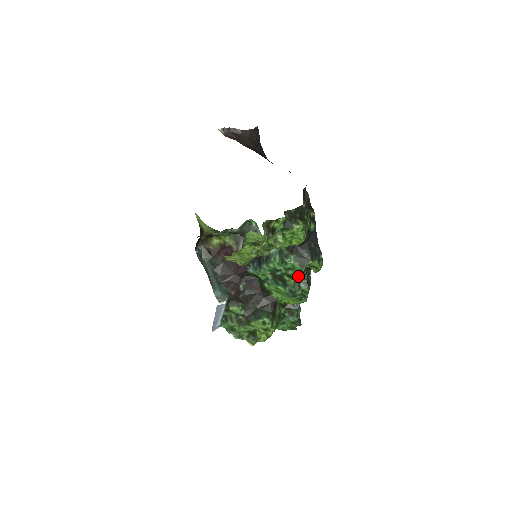
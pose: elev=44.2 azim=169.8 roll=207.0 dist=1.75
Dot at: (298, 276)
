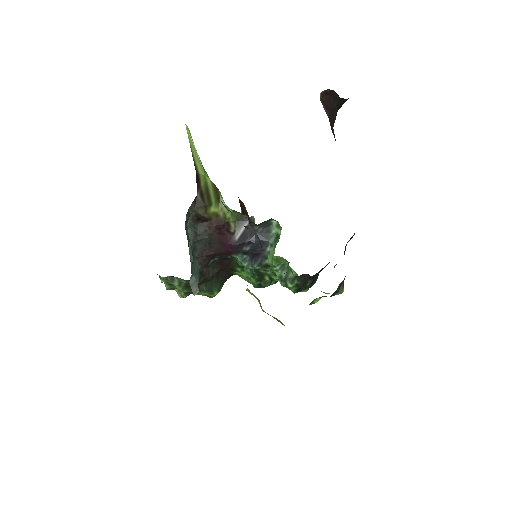
Dot at: occluded
